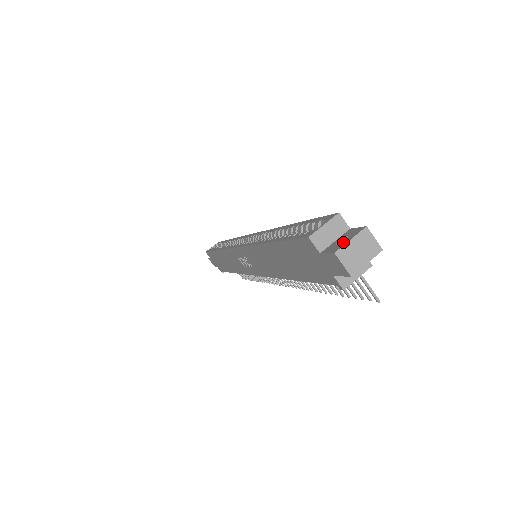
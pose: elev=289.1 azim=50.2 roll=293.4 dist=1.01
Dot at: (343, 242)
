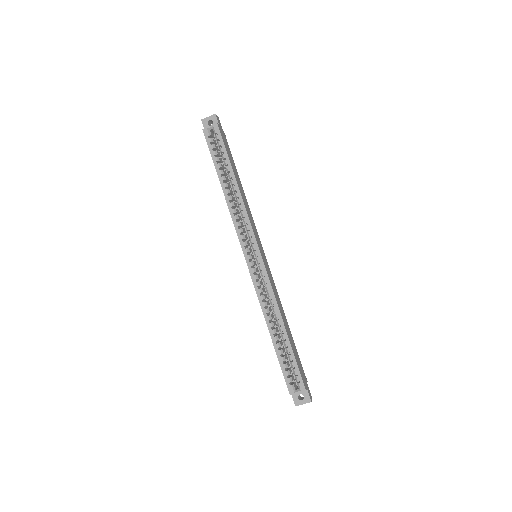
Dot at: (301, 402)
